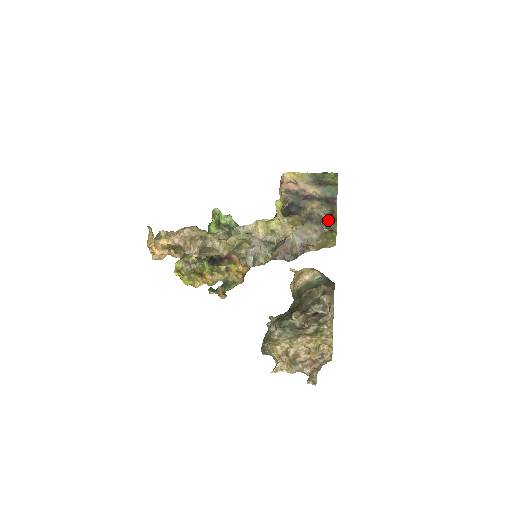
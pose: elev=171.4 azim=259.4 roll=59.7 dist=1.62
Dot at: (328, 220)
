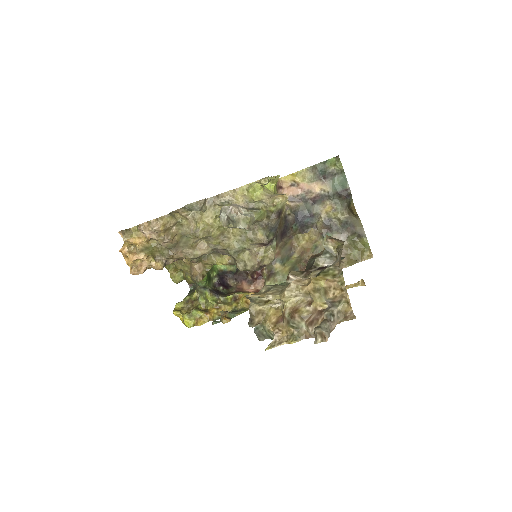
Dot at: (349, 221)
